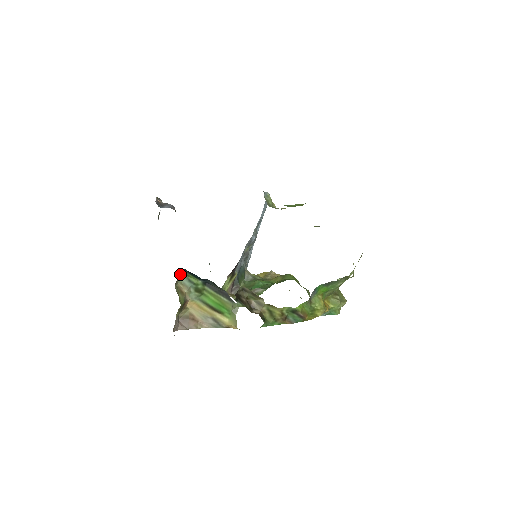
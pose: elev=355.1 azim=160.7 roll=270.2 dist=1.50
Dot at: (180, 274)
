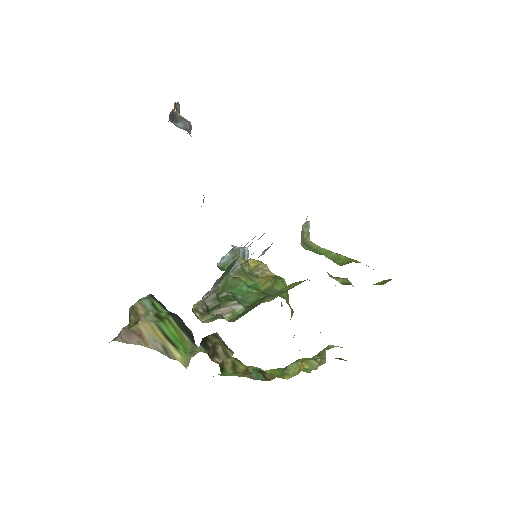
Dot at: (143, 297)
